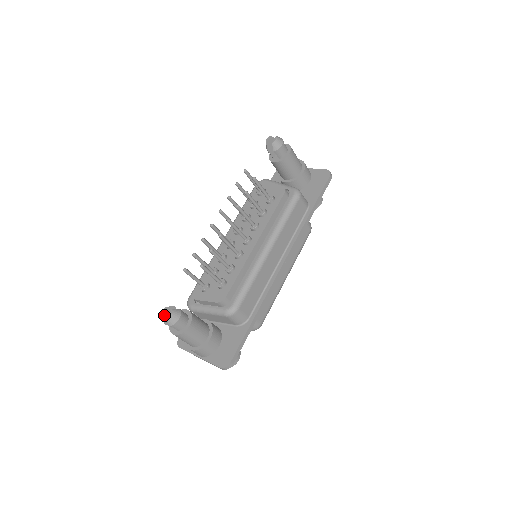
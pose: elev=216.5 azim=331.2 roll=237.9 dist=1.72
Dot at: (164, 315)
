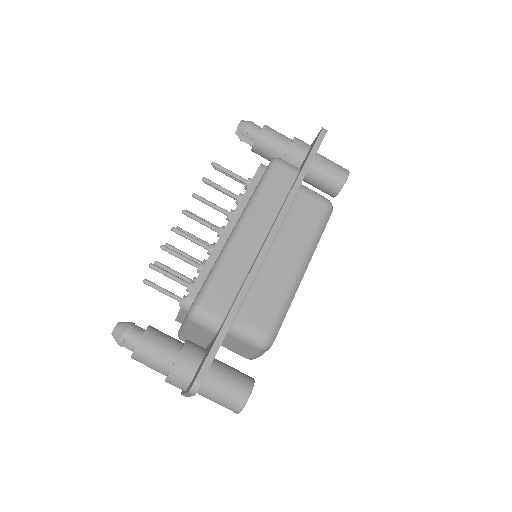
Dot at: occluded
